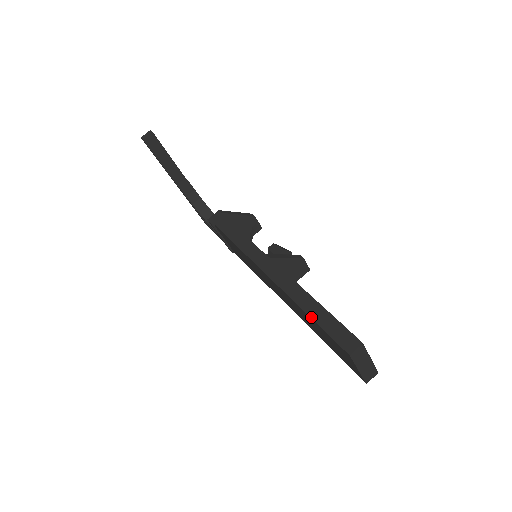
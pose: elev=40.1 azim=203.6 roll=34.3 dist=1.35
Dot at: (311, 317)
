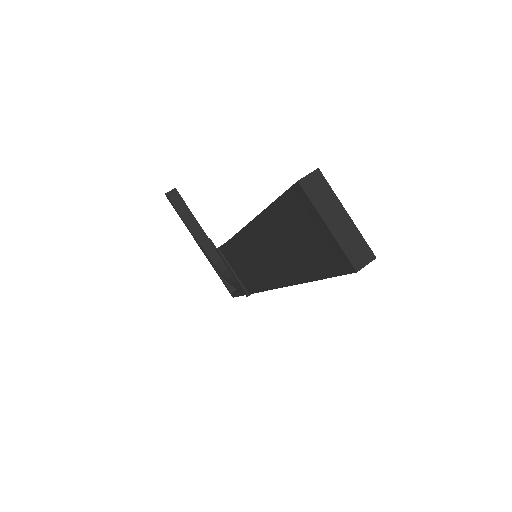
Dot at: (271, 203)
